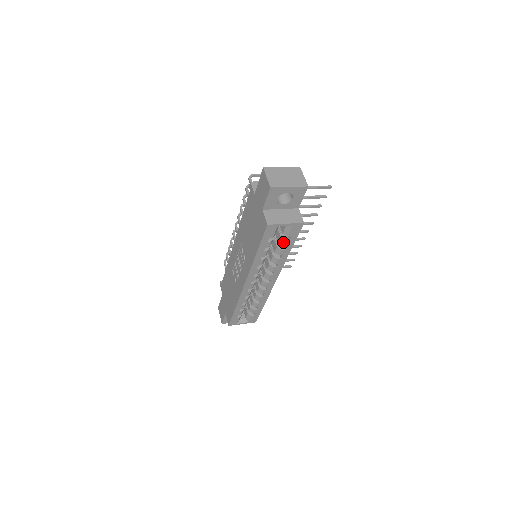
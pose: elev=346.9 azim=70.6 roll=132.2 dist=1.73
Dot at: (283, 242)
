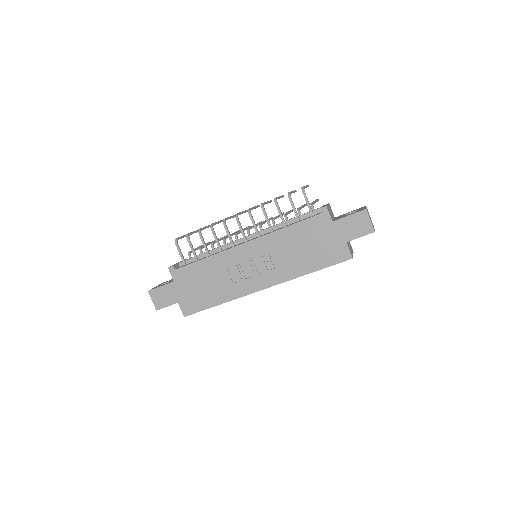
Dot at: occluded
